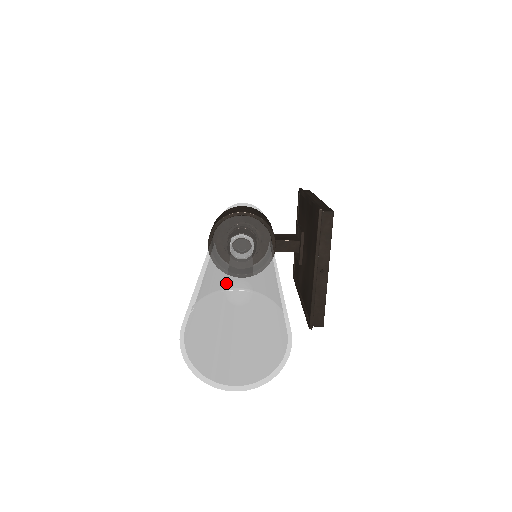
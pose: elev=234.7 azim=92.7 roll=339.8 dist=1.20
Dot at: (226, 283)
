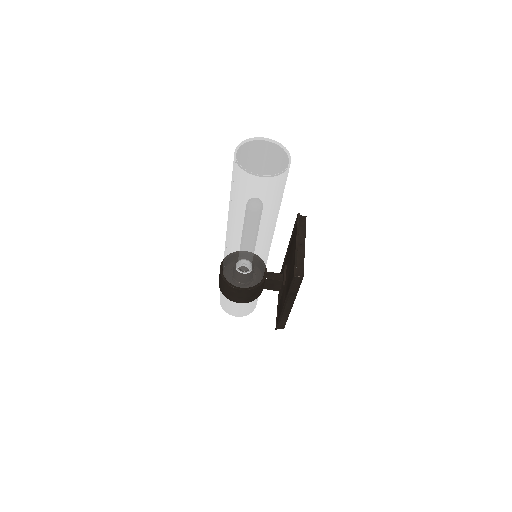
Dot at: occluded
